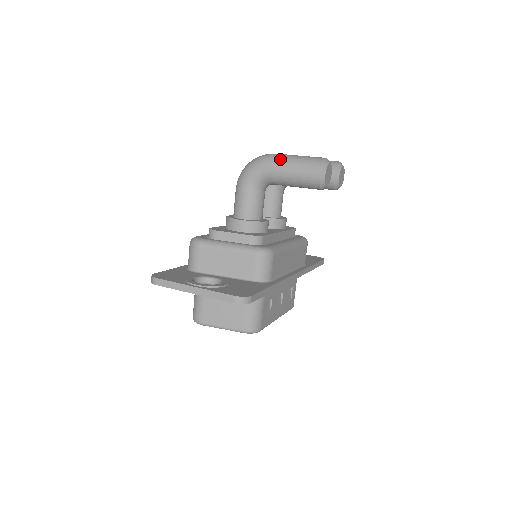
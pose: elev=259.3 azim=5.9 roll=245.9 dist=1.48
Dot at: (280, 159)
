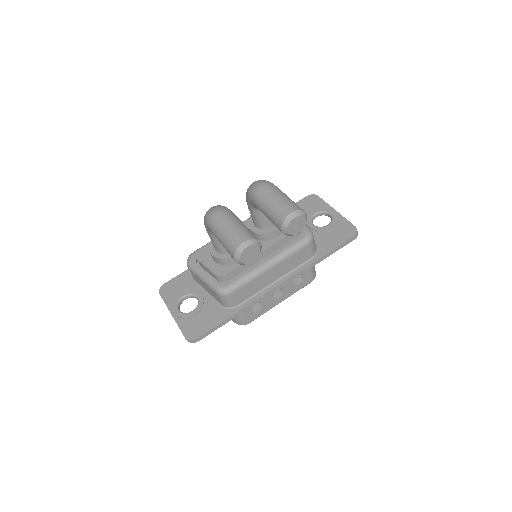
Dot at: (215, 228)
